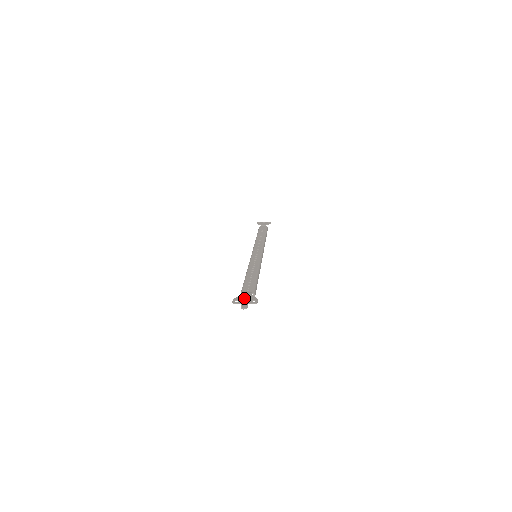
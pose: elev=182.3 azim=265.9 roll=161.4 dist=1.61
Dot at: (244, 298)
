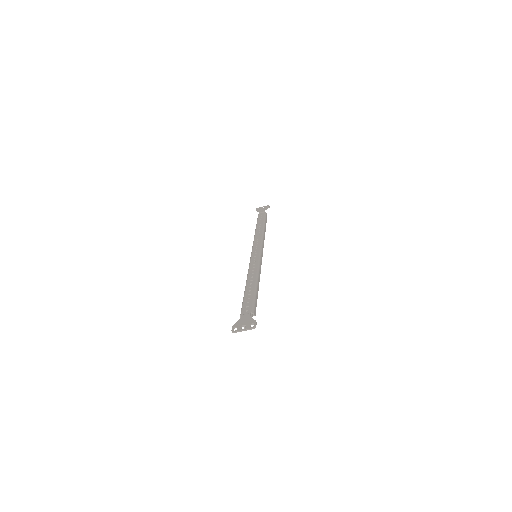
Dot at: (243, 323)
